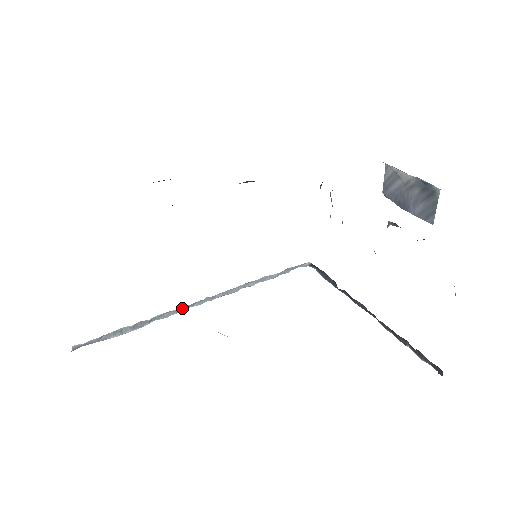
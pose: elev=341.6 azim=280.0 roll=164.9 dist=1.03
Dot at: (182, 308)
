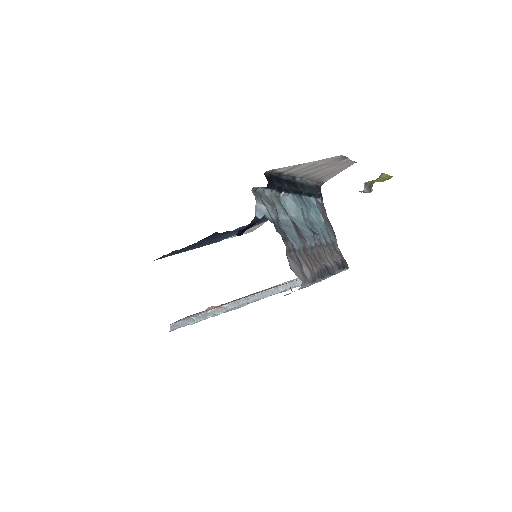
Dot at: (229, 306)
